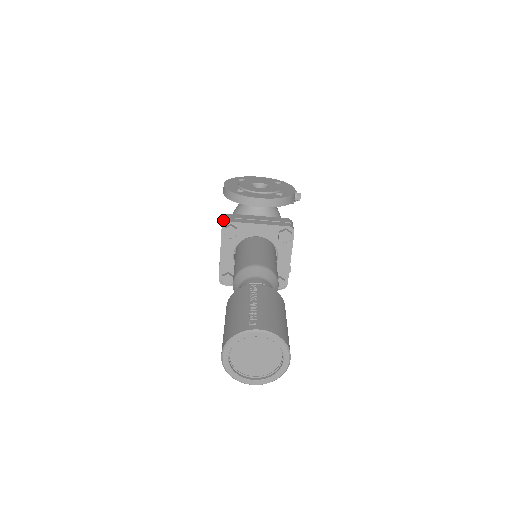
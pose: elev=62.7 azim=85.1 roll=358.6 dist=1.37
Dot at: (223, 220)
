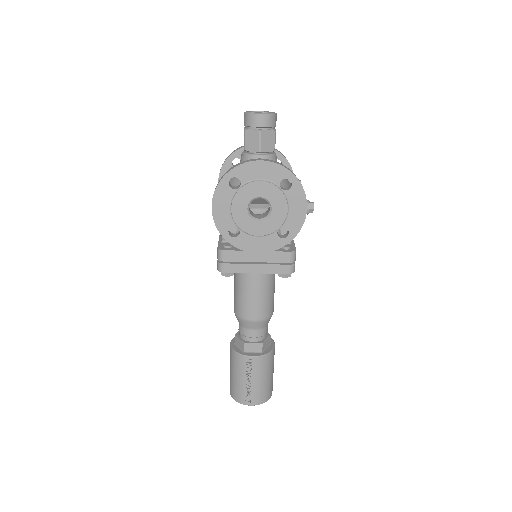
Dot at: (218, 260)
